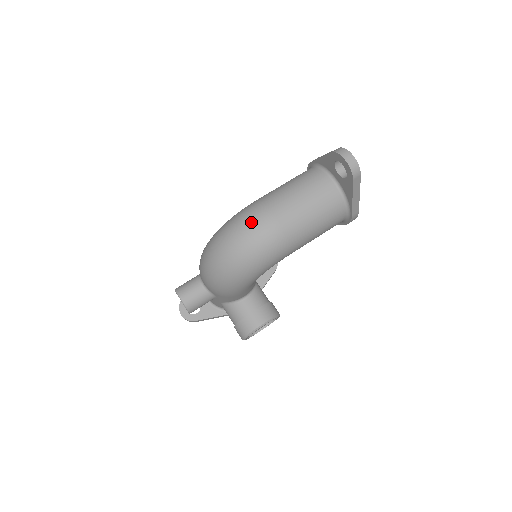
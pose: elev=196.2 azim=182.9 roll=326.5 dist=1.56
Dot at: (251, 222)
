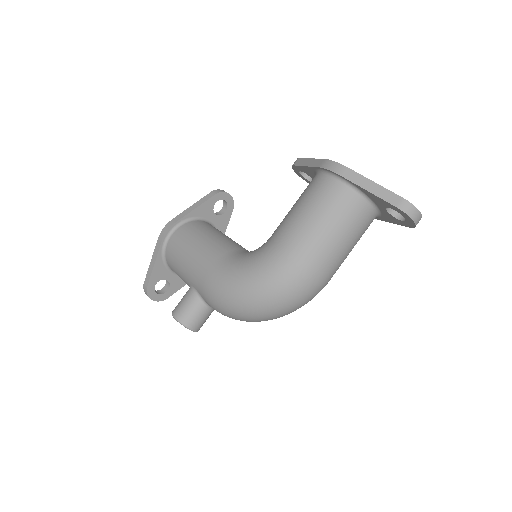
Dot at: (302, 289)
